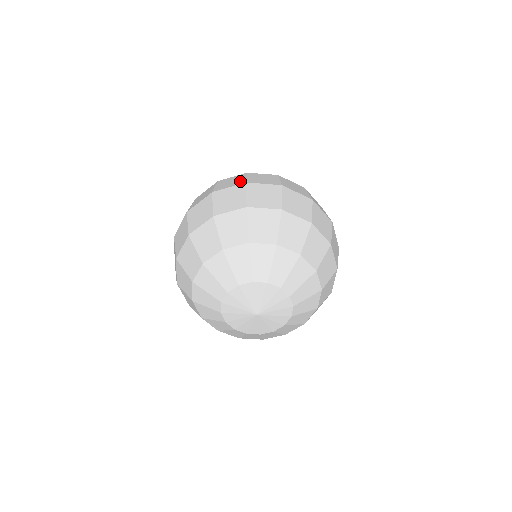
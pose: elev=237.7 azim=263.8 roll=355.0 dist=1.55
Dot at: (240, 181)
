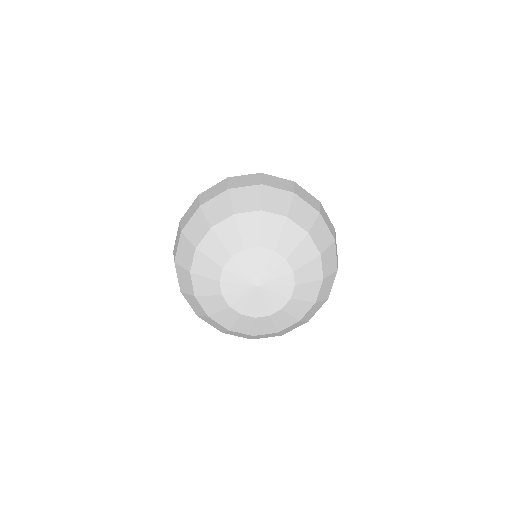
Dot at: occluded
